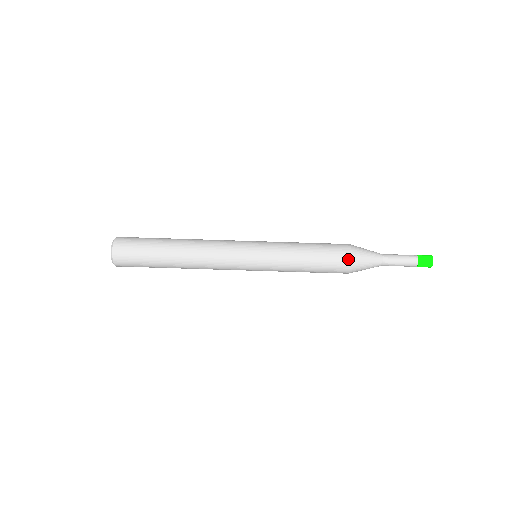
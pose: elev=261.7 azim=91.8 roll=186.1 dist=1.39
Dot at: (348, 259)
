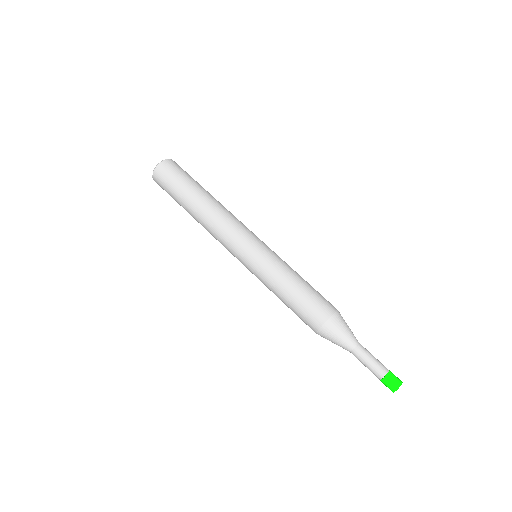
Dot at: (330, 312)
